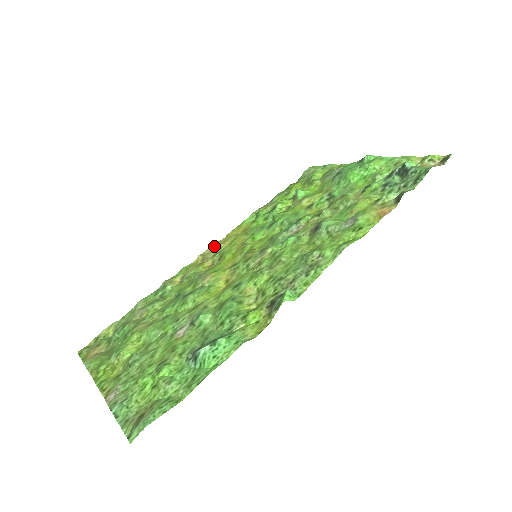
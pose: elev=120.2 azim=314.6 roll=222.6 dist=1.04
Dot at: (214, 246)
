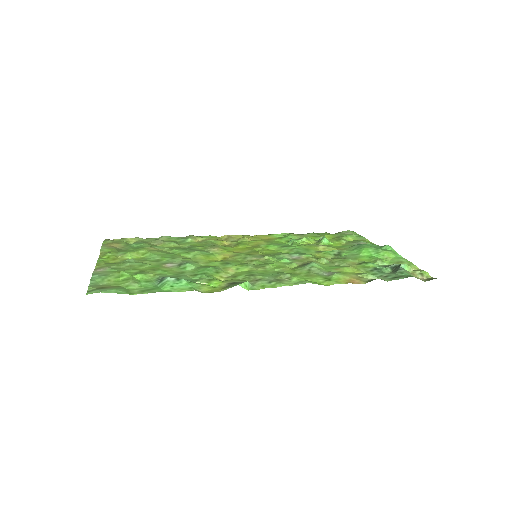
Dot at: (241, 236)
